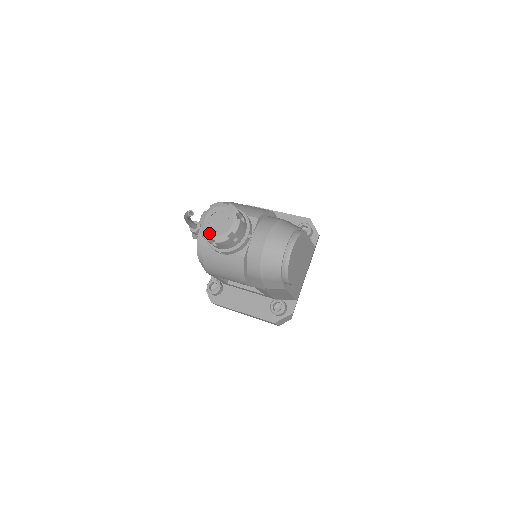
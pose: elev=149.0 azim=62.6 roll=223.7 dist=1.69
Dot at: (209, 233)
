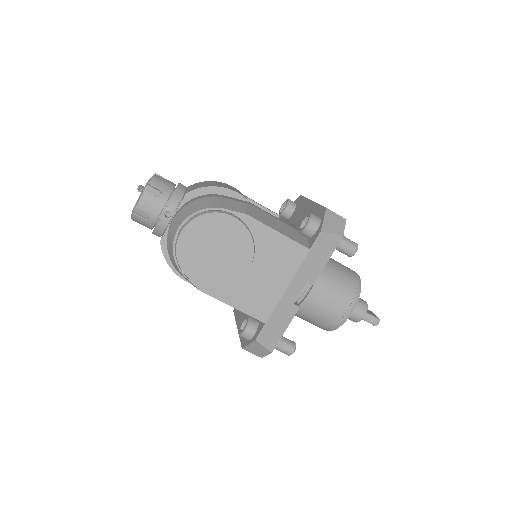
Dot at: occluded
